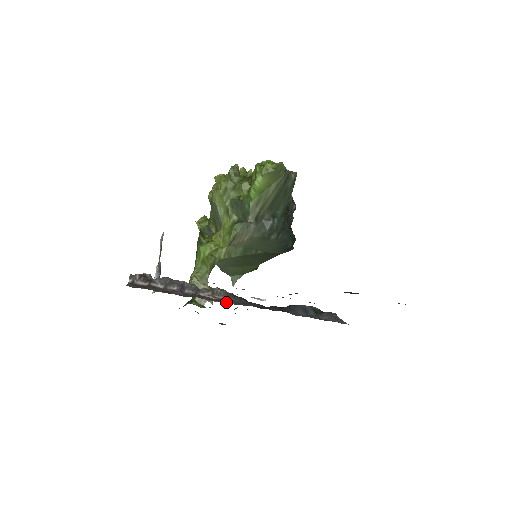
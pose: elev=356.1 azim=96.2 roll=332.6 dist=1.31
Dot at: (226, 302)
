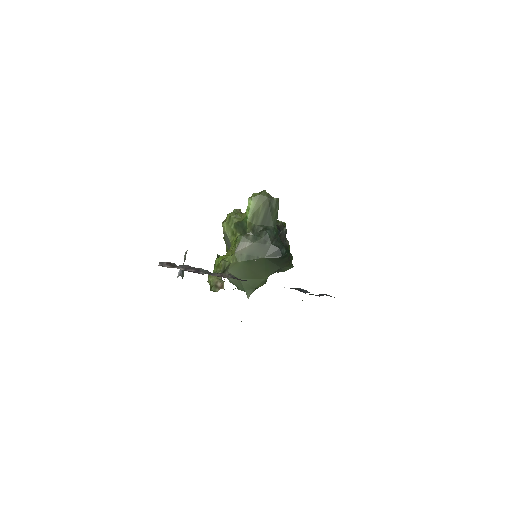
Dot at: occluded
